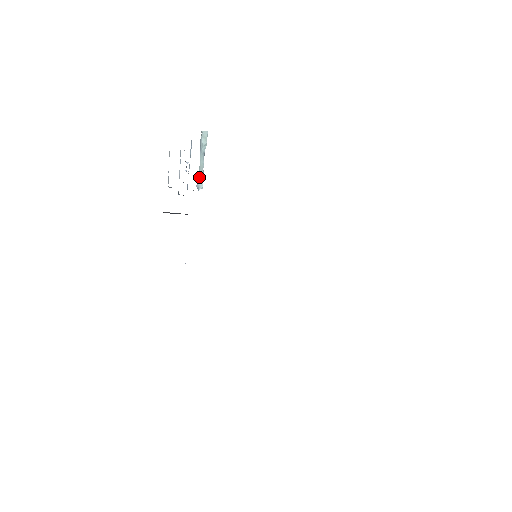
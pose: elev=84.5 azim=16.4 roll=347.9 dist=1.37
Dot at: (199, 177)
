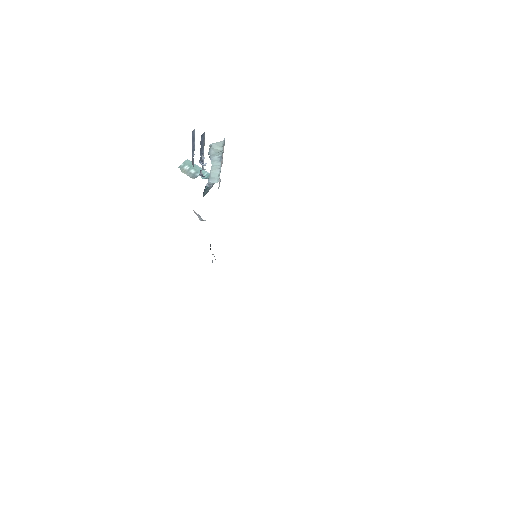
Dot at: (211, 177)
